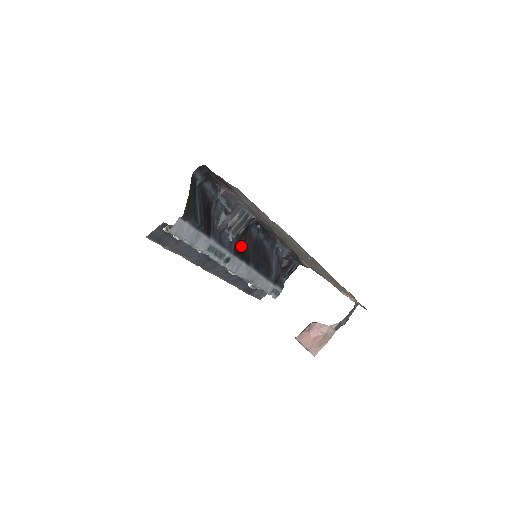
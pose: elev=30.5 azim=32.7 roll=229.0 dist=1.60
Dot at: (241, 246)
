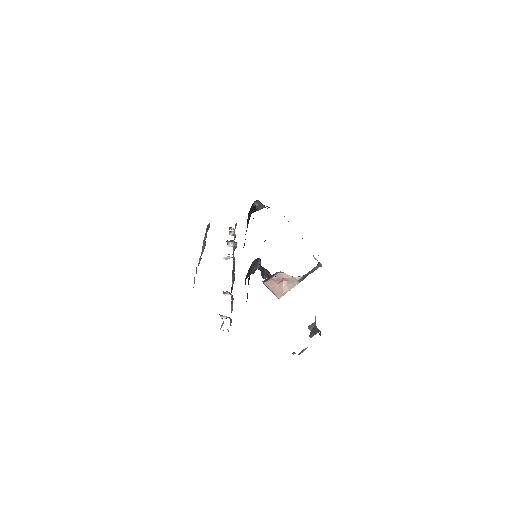
Dot at: occluded
